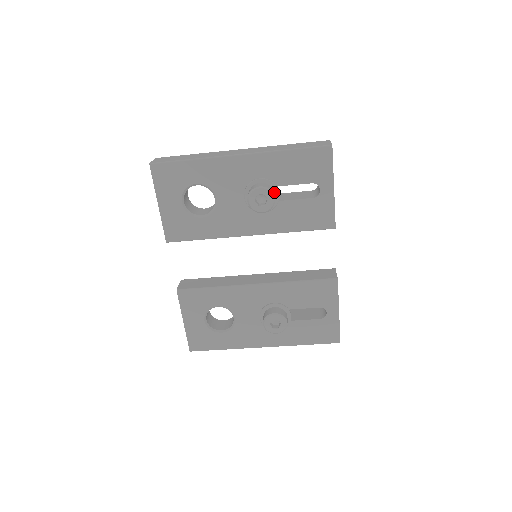
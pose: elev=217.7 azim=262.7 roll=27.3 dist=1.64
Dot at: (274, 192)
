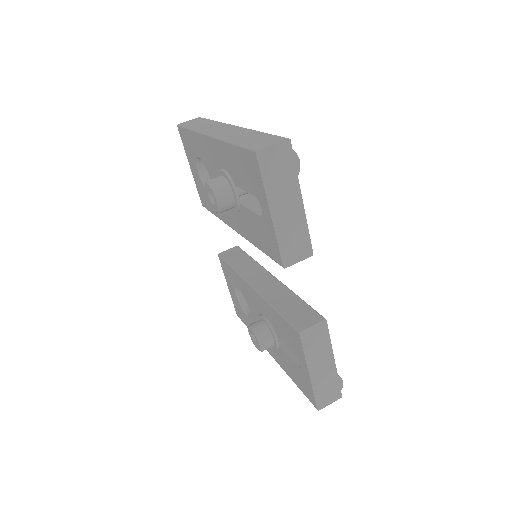
Dot at: (227, 192)
